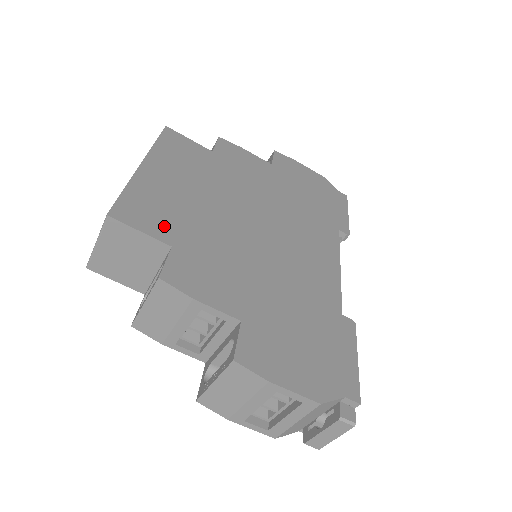
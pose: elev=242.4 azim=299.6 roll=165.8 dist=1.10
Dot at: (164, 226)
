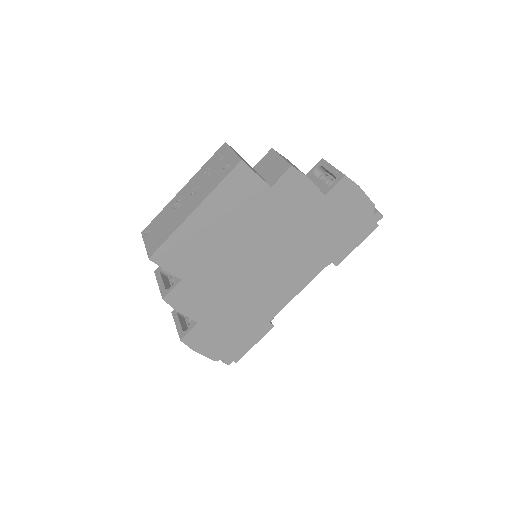
Dot at: (184, 265)
